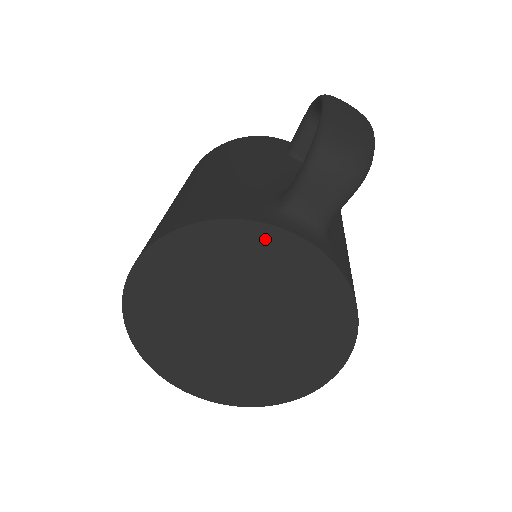
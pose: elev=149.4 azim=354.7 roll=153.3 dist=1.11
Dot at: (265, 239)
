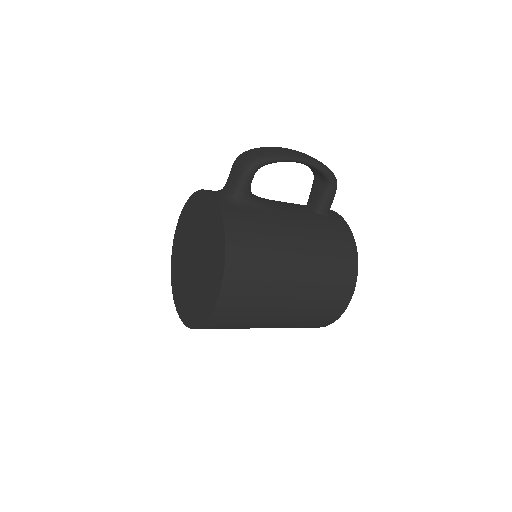
Dot at: (203, 199)
